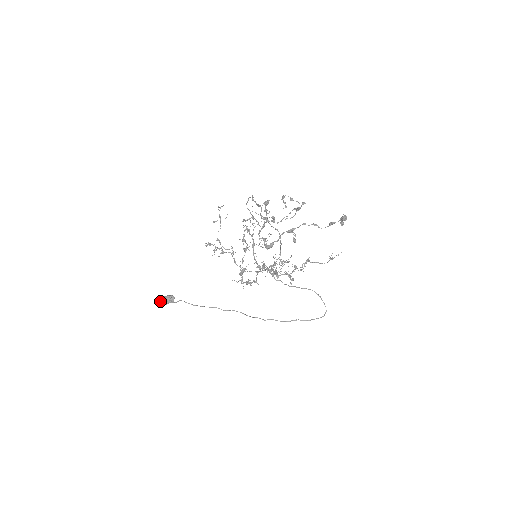
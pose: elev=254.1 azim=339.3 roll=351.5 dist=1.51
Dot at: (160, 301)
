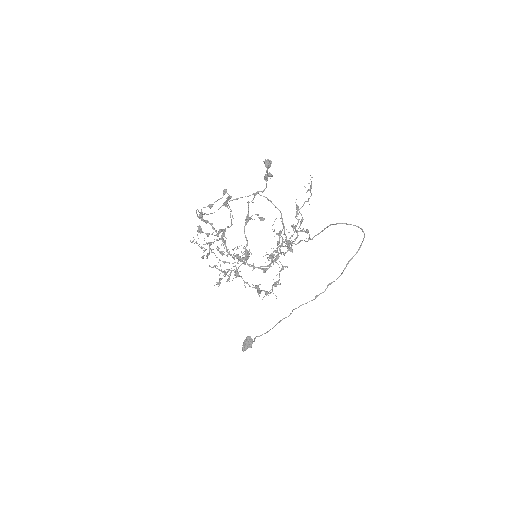
Dot at: (245, 350)
